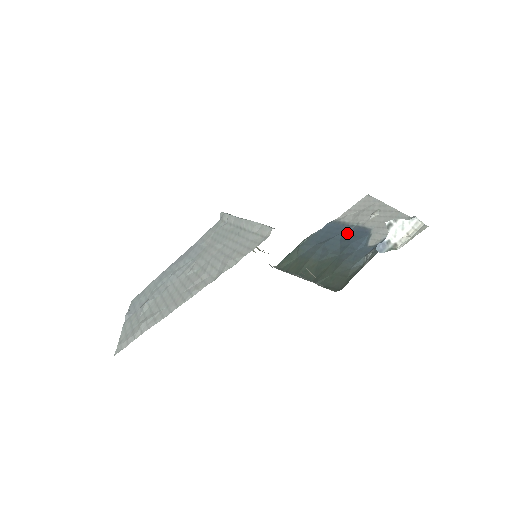
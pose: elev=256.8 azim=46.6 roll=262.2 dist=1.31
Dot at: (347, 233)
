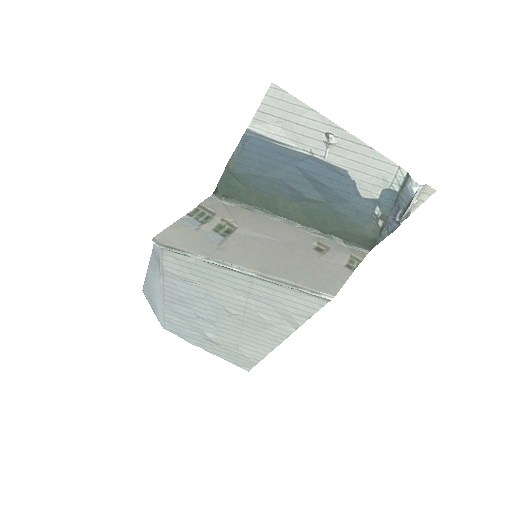
Dot at: (307, 168)
